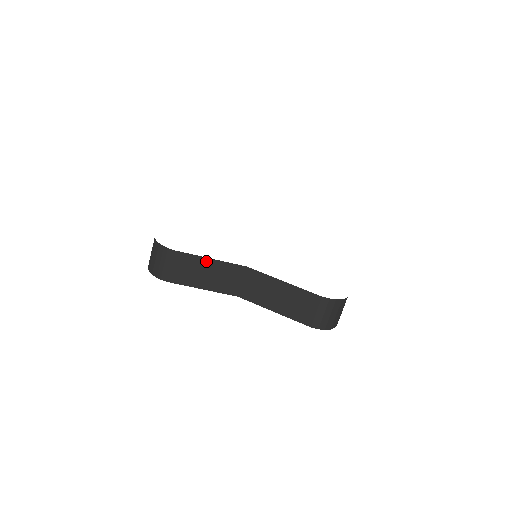
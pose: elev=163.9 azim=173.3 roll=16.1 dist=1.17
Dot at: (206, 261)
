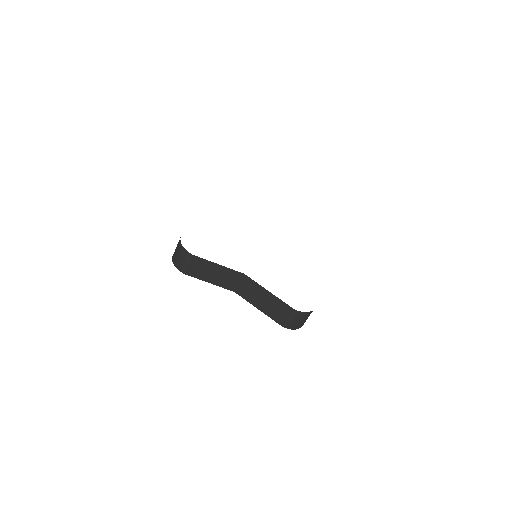
Dot at: (215, 265)
